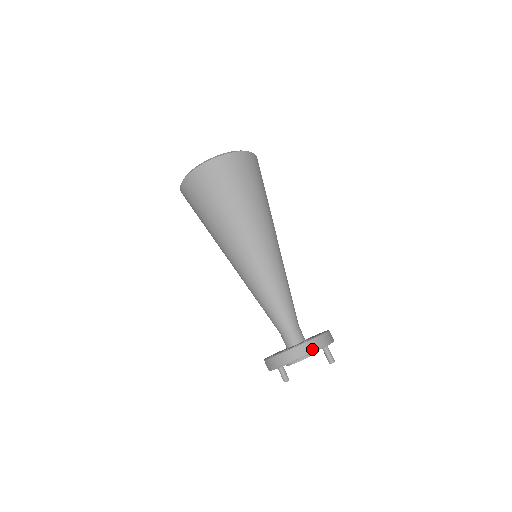
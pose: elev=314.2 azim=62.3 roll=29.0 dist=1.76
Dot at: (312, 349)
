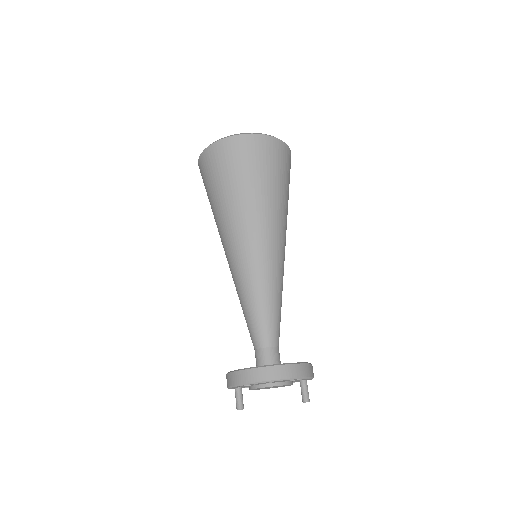
Dot at: (304, 374)
